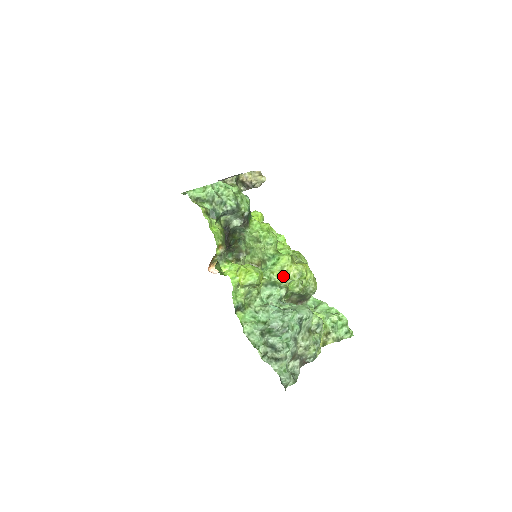
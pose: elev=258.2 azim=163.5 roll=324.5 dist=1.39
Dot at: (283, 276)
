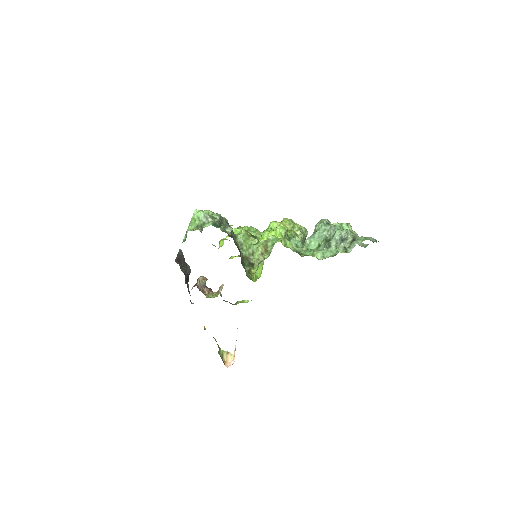
Dot at: occluded
